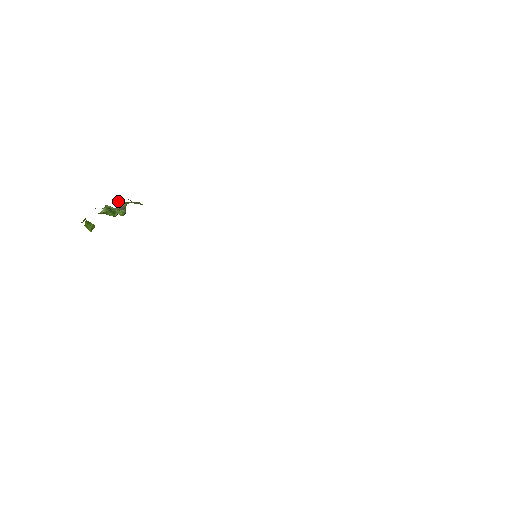
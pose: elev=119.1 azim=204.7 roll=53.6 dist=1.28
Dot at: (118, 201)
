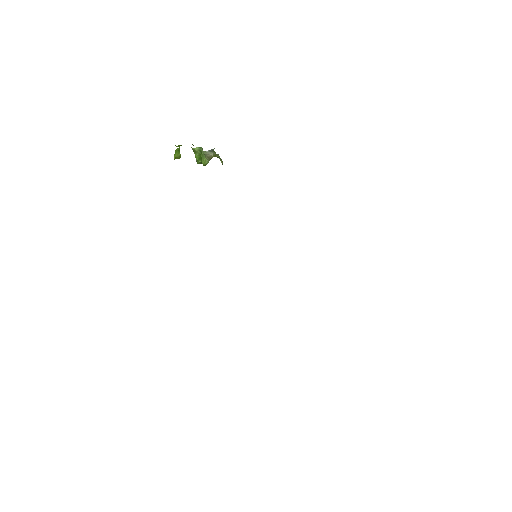
Dot at: (211, 149)
